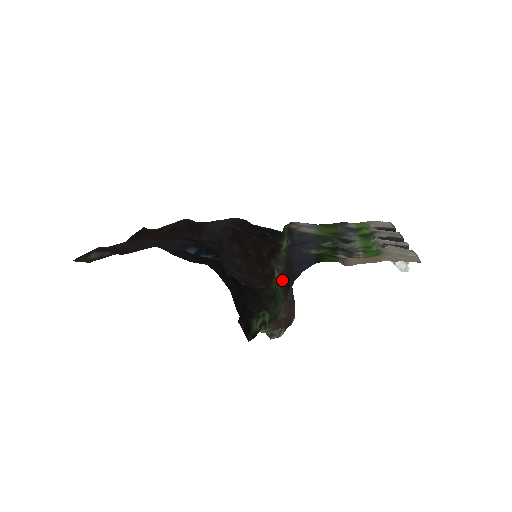
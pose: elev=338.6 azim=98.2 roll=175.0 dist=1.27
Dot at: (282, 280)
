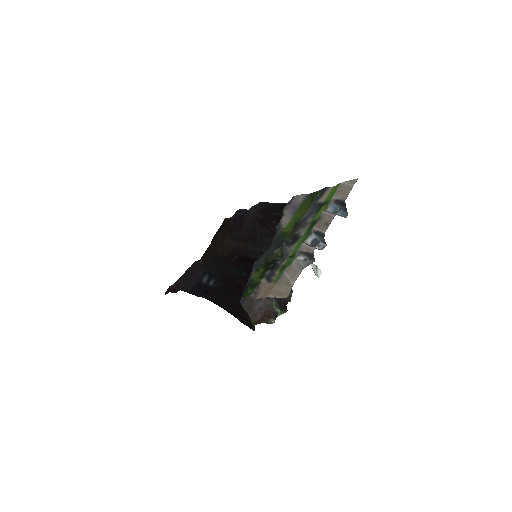
Dot at: occluded
